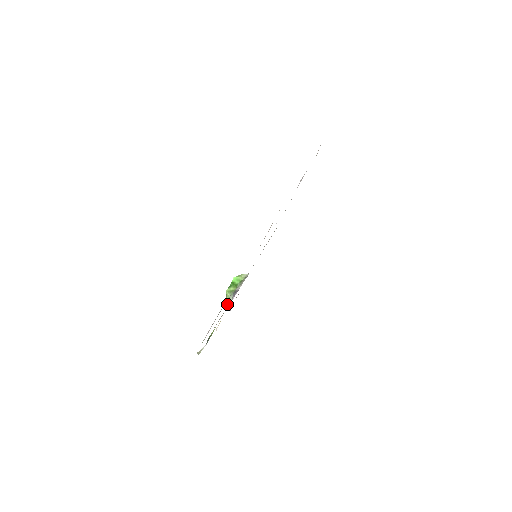
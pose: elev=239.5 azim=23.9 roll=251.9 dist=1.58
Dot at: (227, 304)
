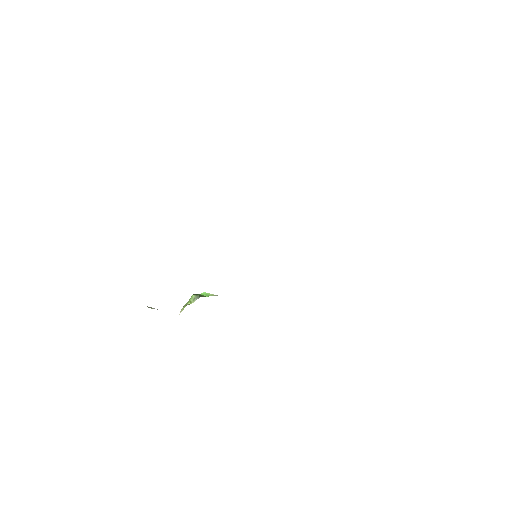
Dot at: (188, 304)
